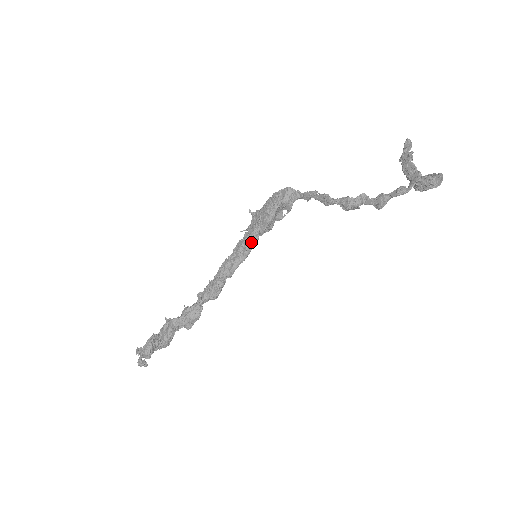
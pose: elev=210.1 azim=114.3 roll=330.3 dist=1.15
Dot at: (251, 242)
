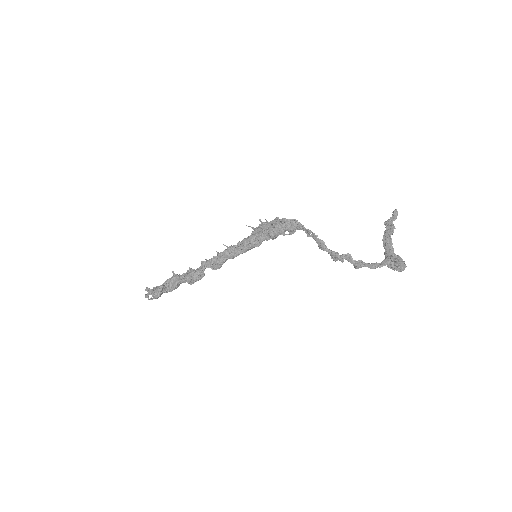
Dot at: (255, 244)
